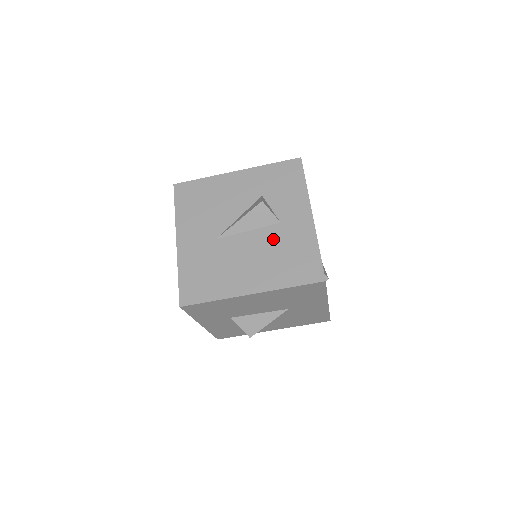
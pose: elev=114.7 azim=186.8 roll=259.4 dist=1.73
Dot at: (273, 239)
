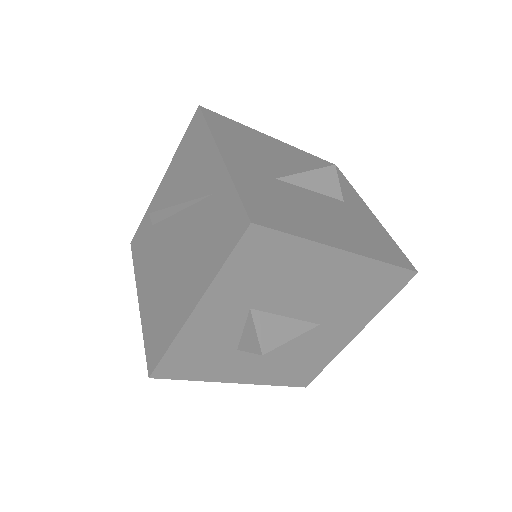
Dot at: (344, 211)
